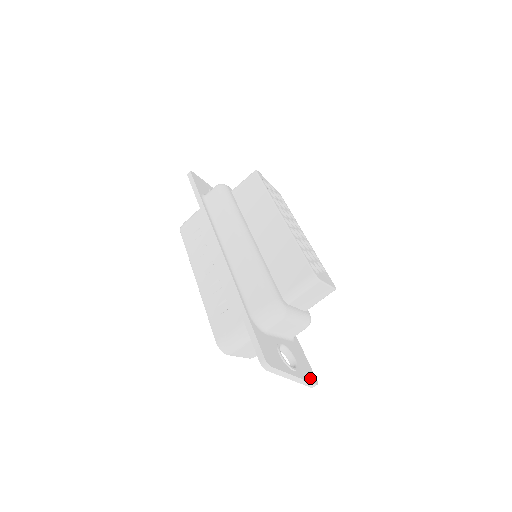
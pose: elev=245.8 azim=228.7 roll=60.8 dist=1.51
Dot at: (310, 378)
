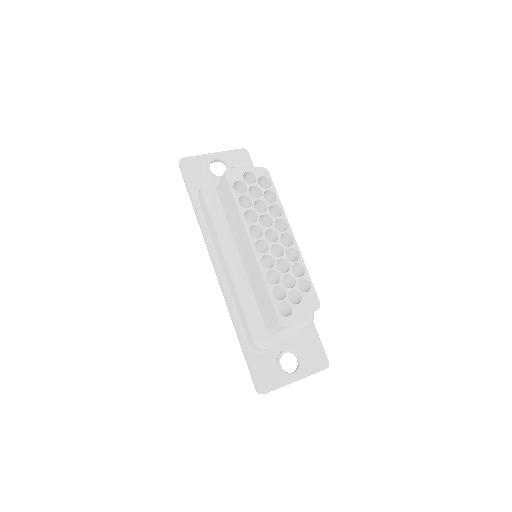
Dot at: (318, 367)
